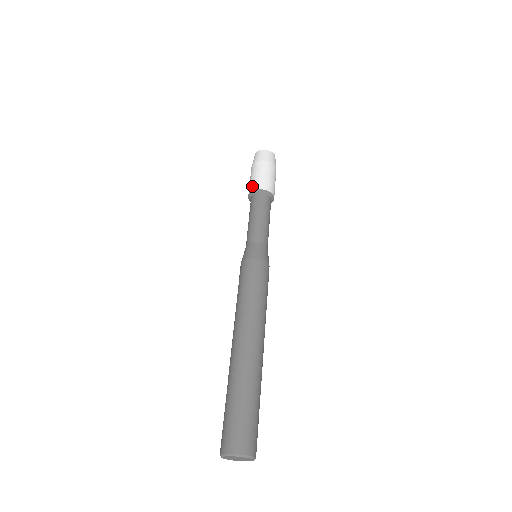
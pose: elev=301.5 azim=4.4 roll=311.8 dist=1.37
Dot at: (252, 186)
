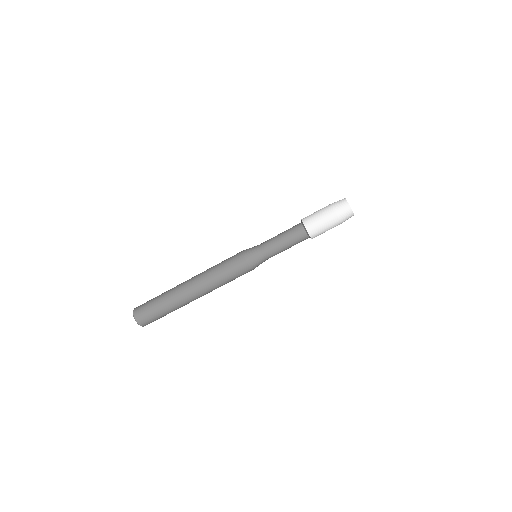
Dot at: (309, 224)
